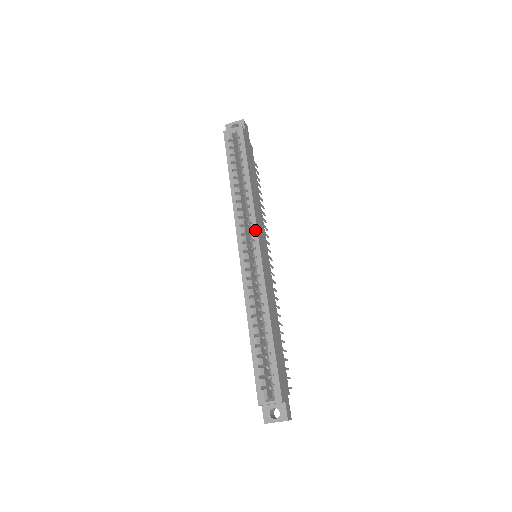
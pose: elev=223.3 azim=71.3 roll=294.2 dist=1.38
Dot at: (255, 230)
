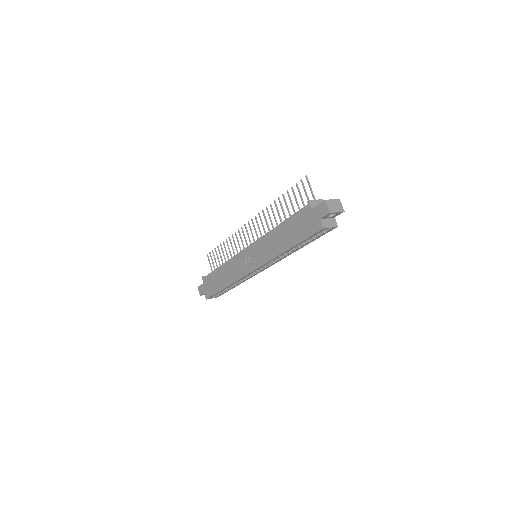
Dot at: (273, 264)
